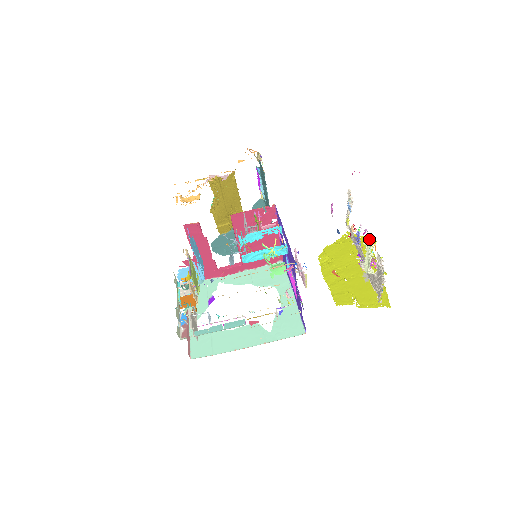
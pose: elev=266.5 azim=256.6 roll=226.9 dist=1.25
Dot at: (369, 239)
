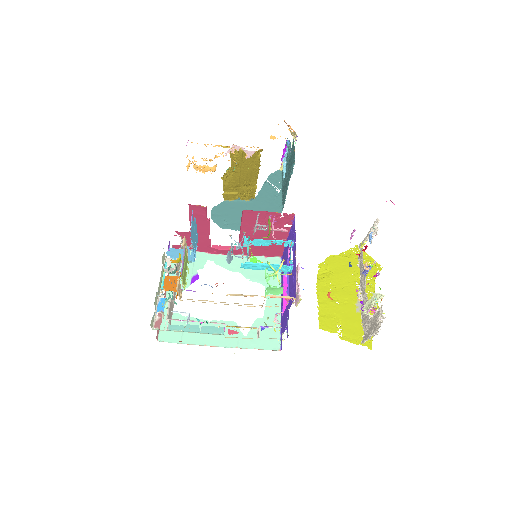
Dot at: (376, 263)
